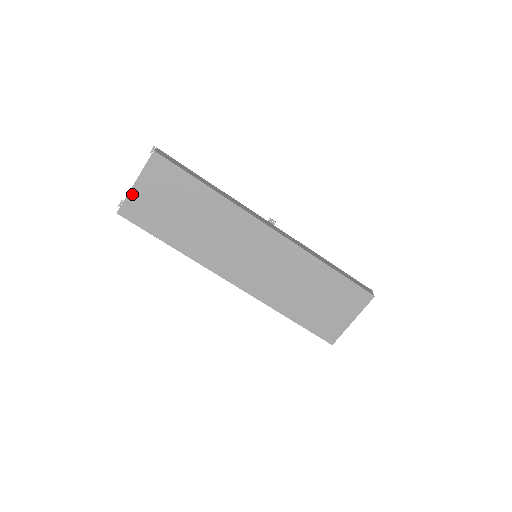
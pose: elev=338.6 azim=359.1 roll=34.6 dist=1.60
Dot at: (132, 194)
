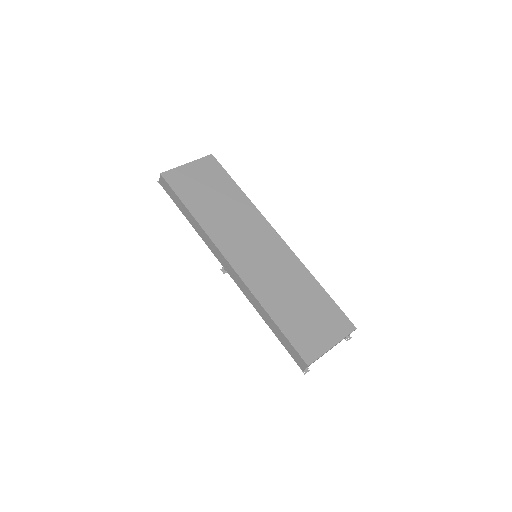
Dot at: (180, 168)
